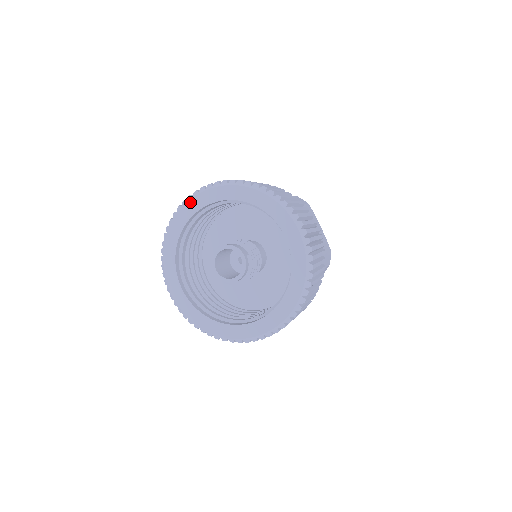
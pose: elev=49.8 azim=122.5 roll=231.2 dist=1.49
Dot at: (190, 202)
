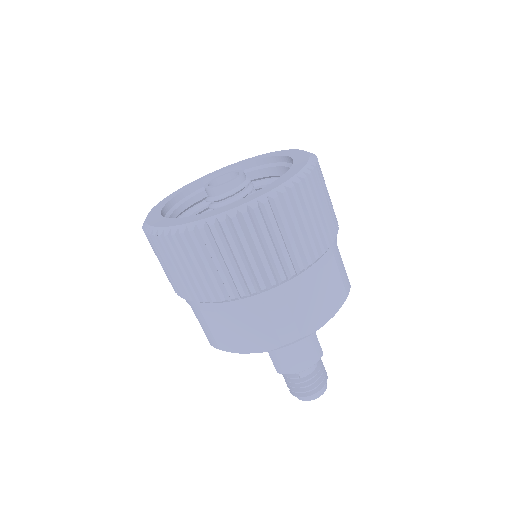
Dot at: (208, 174)
